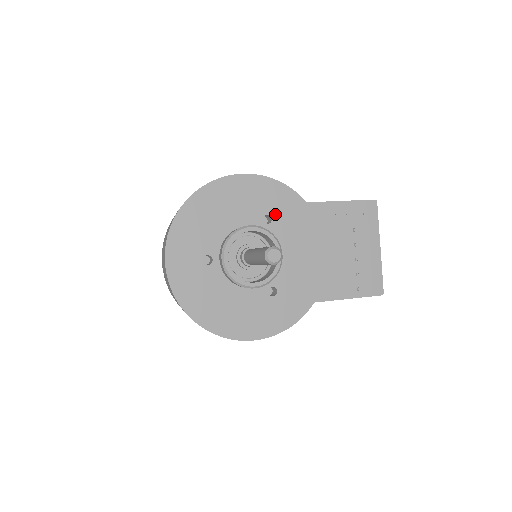
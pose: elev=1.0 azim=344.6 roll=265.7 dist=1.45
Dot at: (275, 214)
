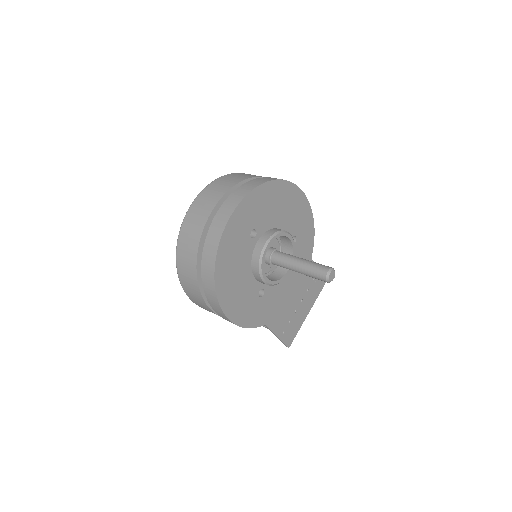
Dot at: (299, 241)
